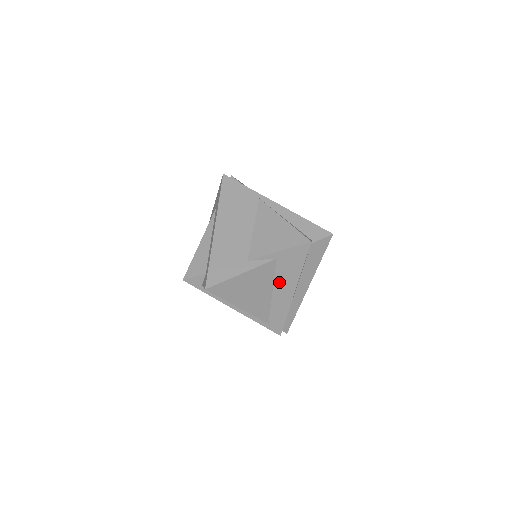
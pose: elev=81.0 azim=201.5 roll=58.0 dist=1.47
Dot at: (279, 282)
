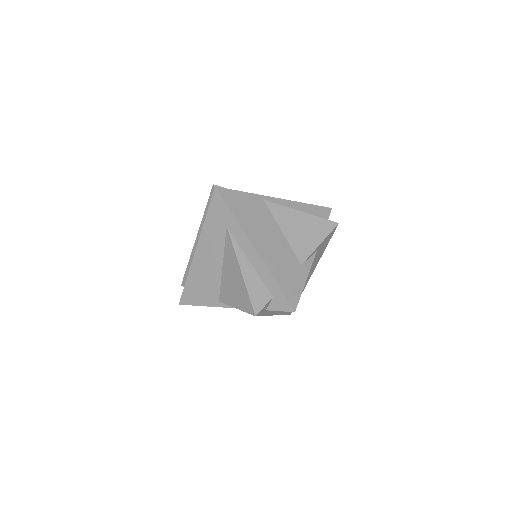
Dot at: occluded
